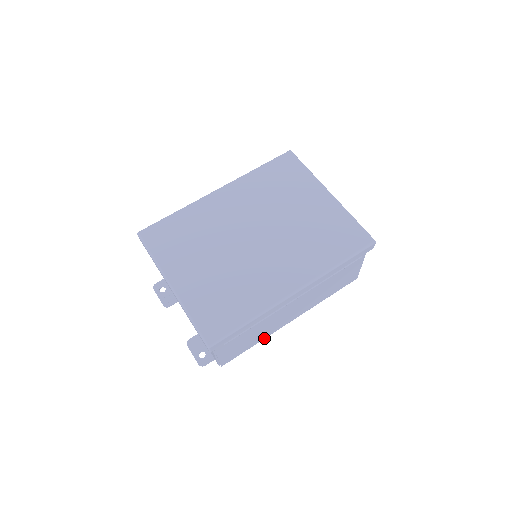
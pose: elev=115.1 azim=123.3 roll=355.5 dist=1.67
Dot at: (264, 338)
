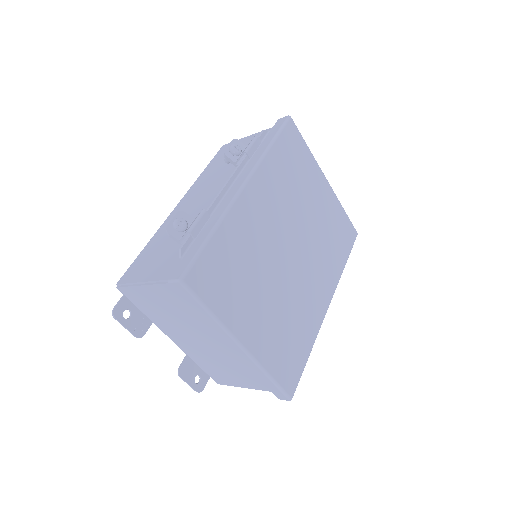
Dot at: occluded
